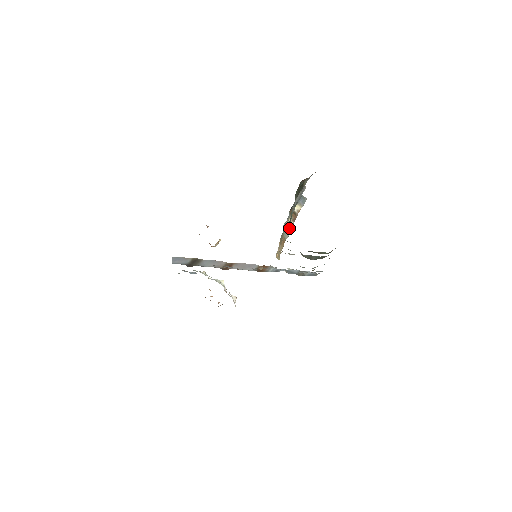
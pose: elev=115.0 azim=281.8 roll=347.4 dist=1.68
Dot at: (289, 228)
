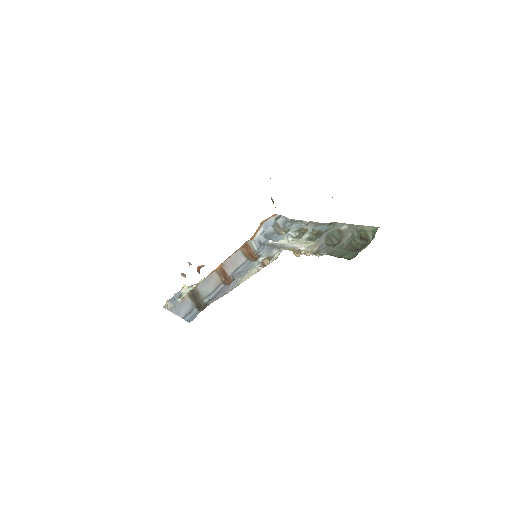
Dot at: occluded
